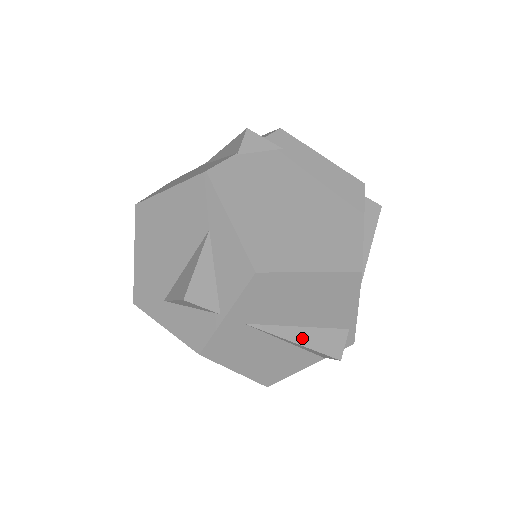
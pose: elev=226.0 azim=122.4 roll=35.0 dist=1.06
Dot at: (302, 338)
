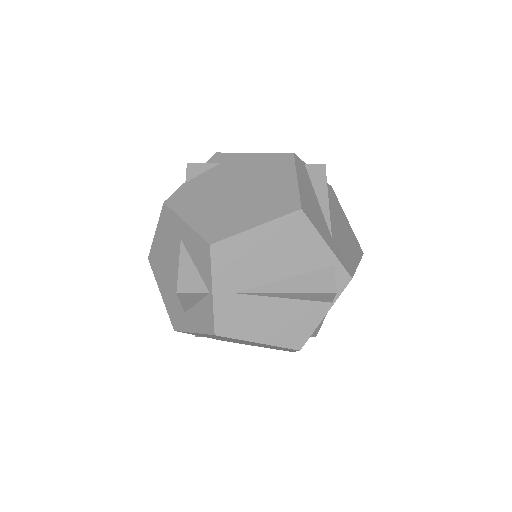
Dot at: (290, 287)
